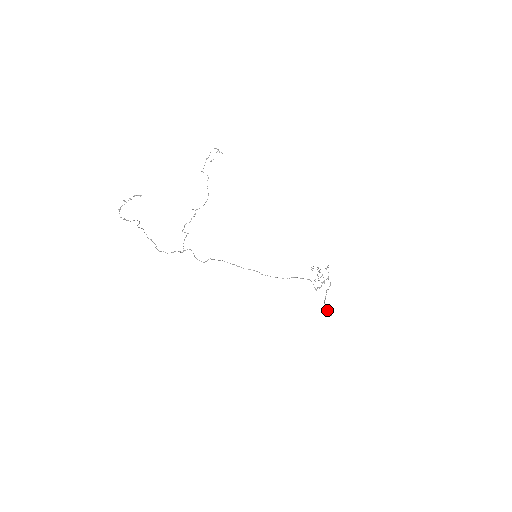
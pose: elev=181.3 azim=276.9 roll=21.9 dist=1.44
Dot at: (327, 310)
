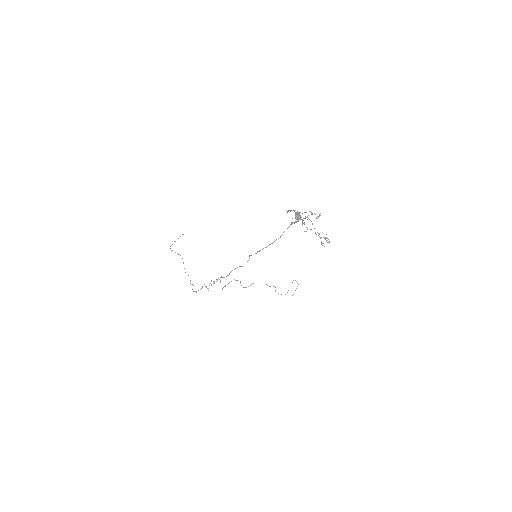
Dot at: (287, 211)
